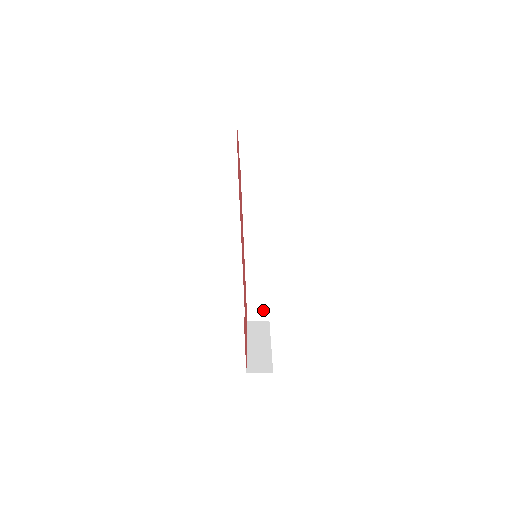
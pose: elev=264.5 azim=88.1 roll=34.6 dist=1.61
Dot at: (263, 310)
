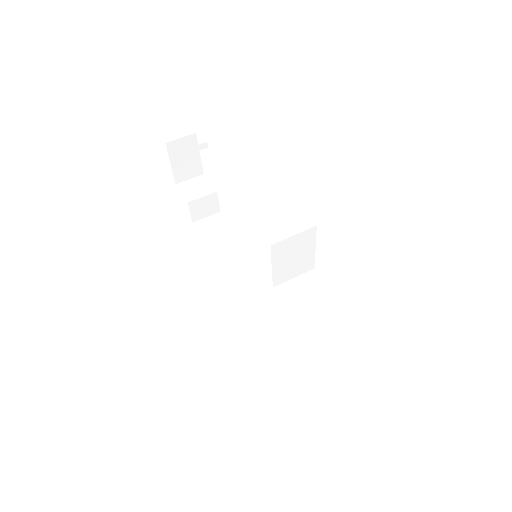
Dot at: (335, 387)
